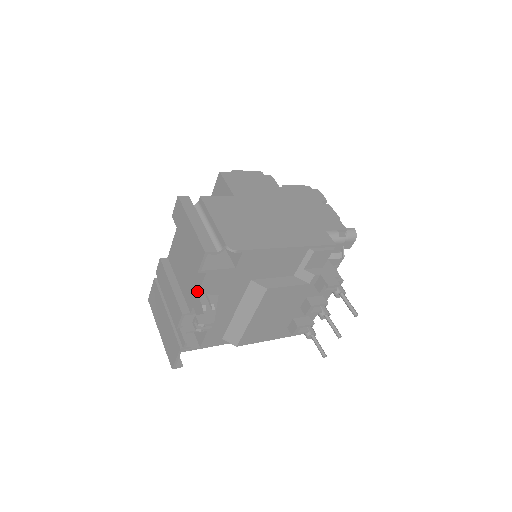
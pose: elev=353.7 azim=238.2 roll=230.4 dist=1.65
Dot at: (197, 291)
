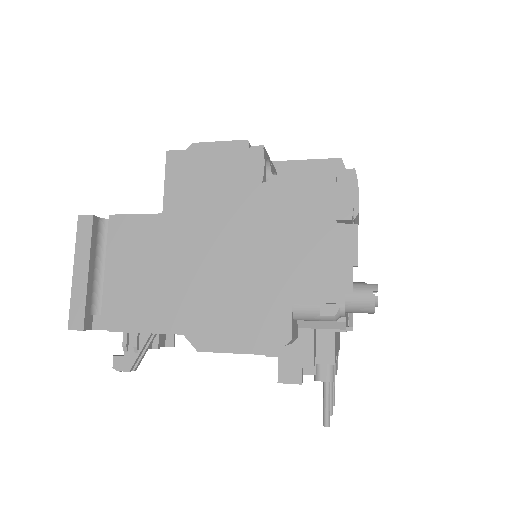
Dot at: occluded
